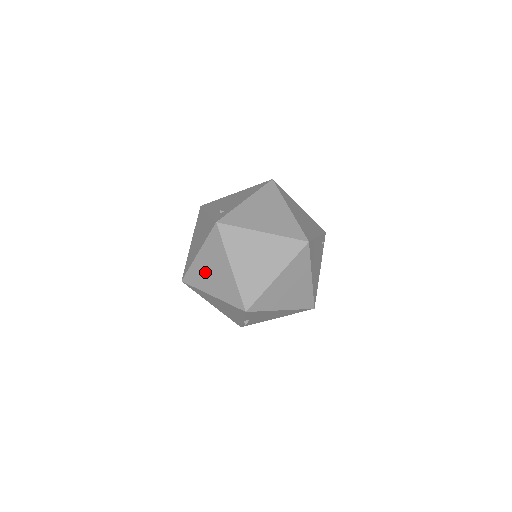
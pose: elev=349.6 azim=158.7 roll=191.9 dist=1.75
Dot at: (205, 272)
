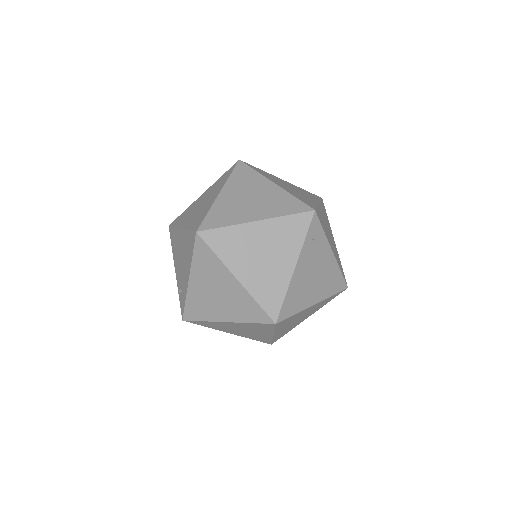
Dot at: occluded
